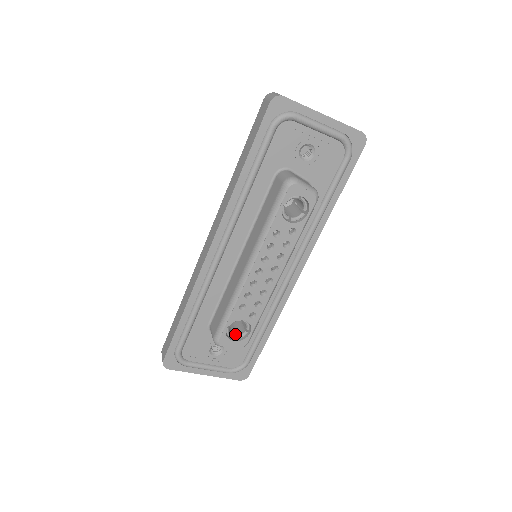
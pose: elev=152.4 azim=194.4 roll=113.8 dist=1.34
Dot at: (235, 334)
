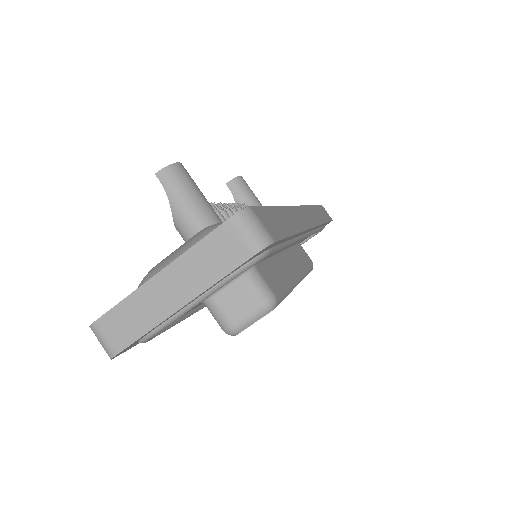
Dot at: occluded
